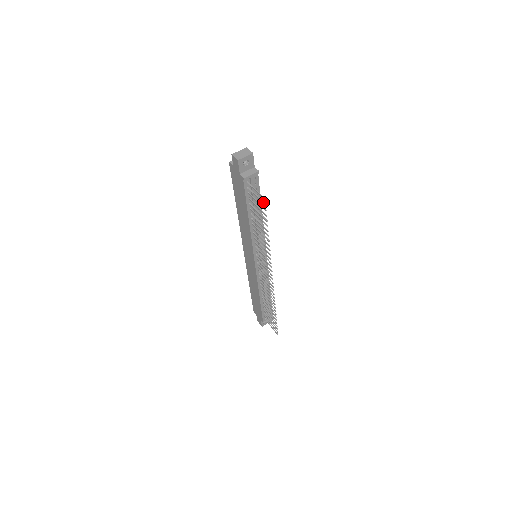
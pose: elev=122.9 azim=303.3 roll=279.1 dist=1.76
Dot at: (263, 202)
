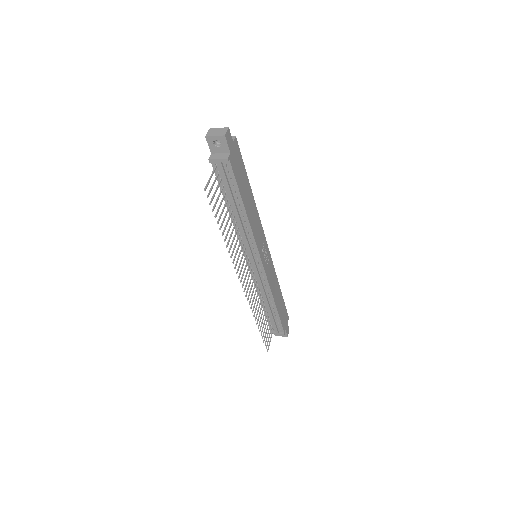
Dot at: (208, 193)
